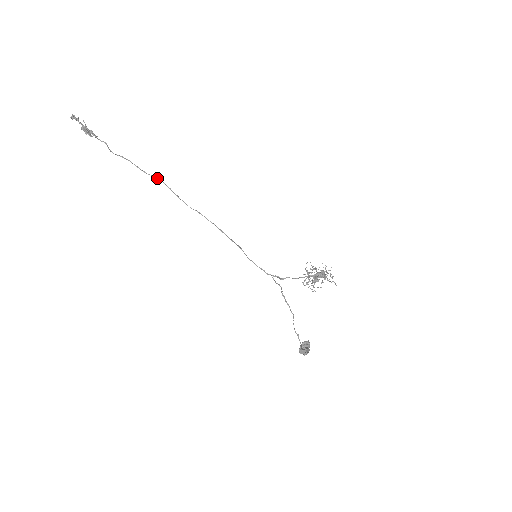
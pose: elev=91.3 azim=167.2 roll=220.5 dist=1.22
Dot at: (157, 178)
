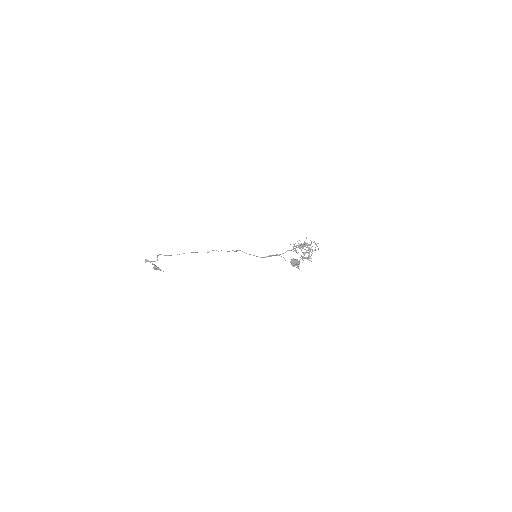
Dot at: occluded
